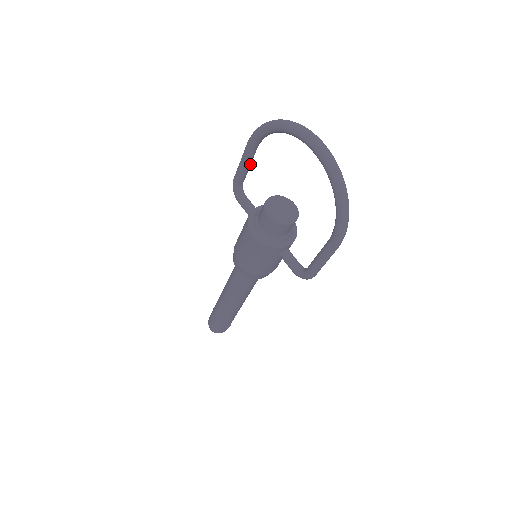
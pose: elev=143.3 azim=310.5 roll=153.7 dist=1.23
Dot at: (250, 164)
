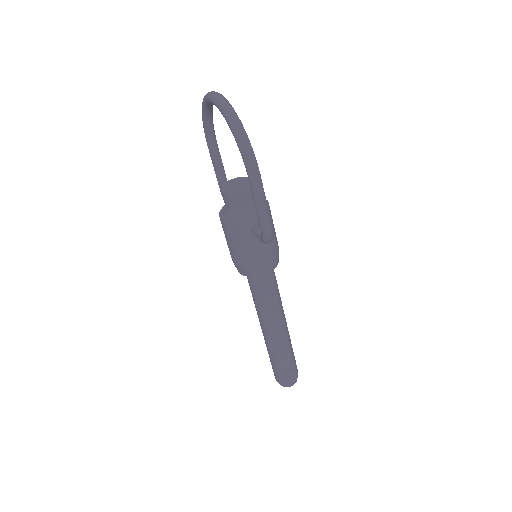
Dot at: (220, 165)
